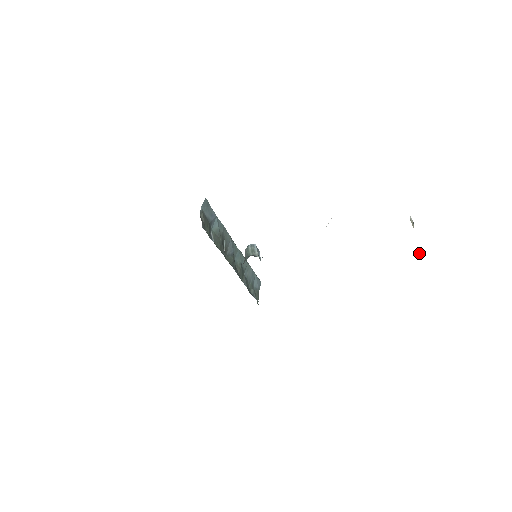
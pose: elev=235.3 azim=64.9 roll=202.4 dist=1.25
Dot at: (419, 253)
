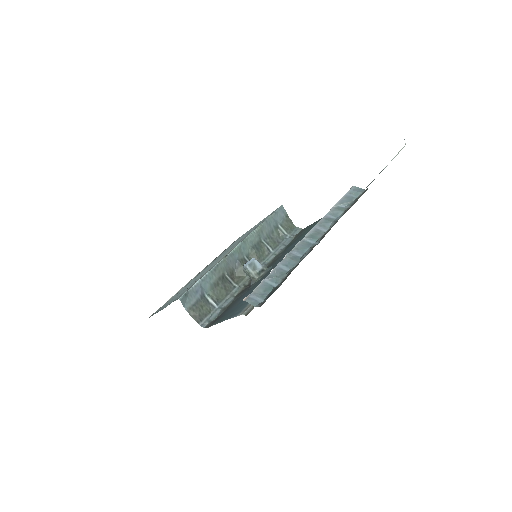
Dot at: occluded
